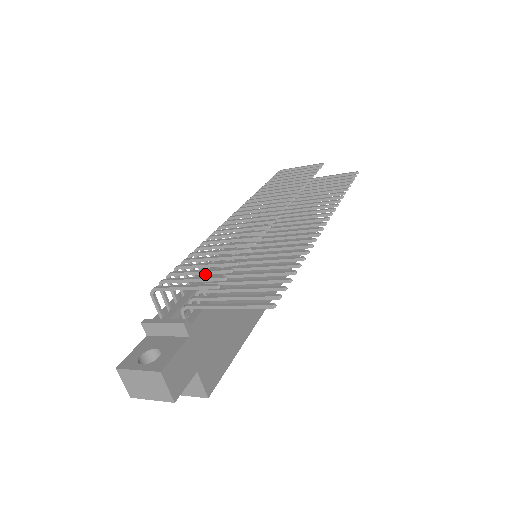
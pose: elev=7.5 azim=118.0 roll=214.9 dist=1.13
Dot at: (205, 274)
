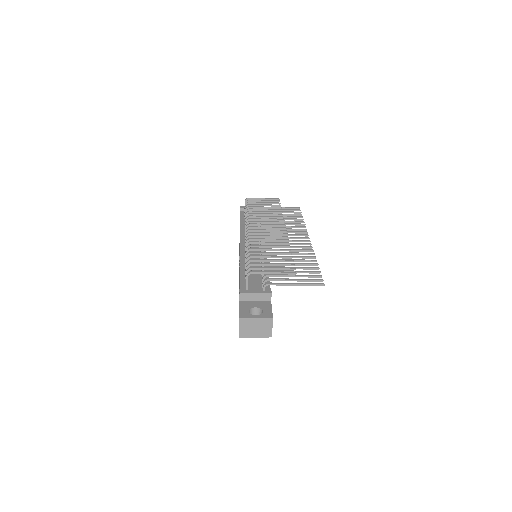
Dot at: occluded
